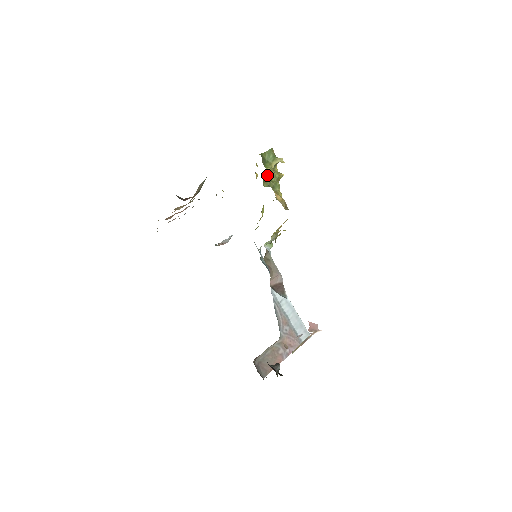
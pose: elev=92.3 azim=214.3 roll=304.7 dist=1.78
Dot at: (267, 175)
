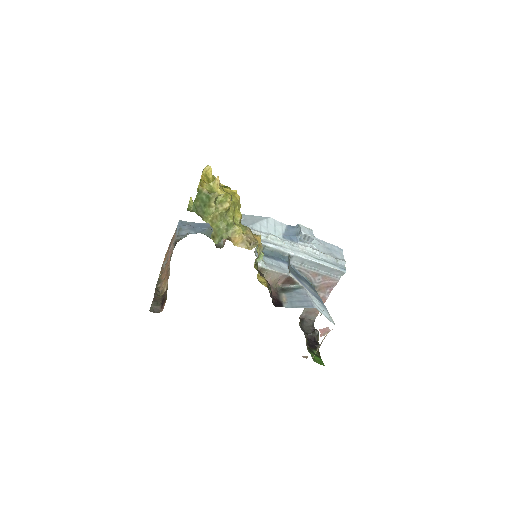
Dot at: occluded
